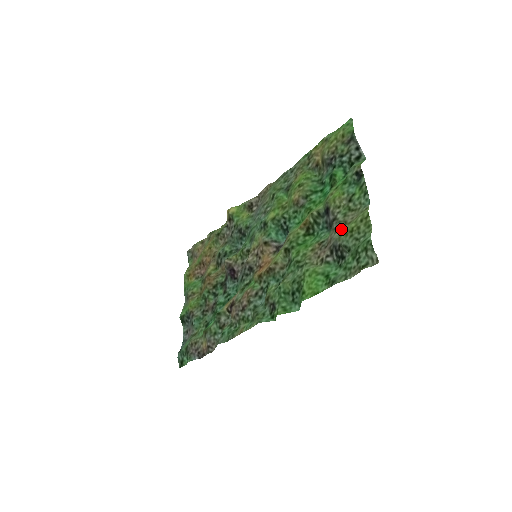
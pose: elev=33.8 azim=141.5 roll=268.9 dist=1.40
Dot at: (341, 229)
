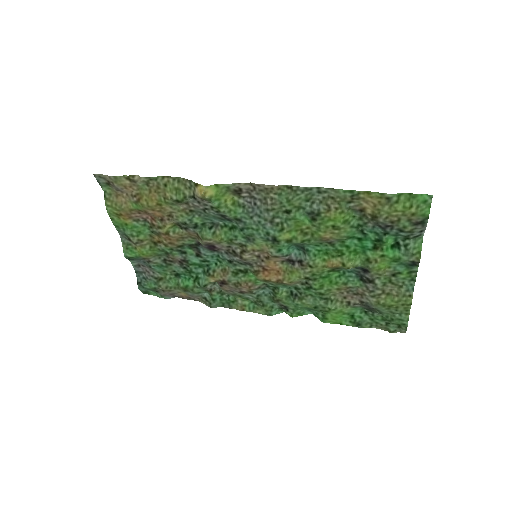
Dot at: (378, 297)
